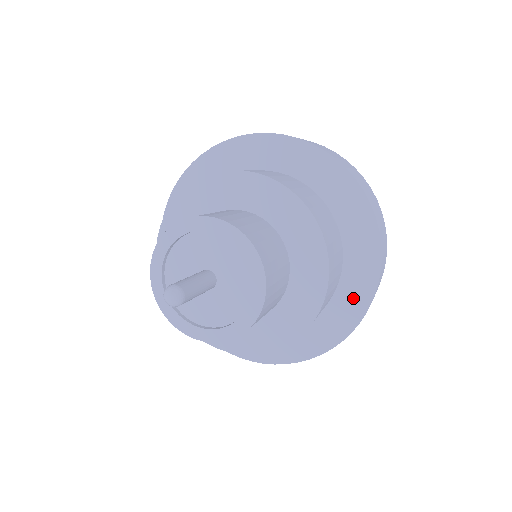
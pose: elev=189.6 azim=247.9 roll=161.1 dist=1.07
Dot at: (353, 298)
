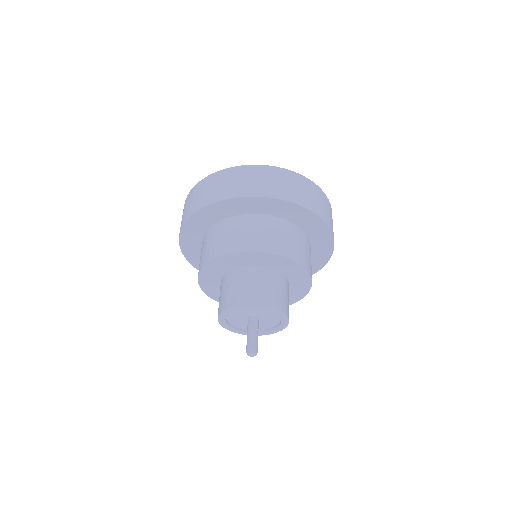
Dot at: (314, 264)
